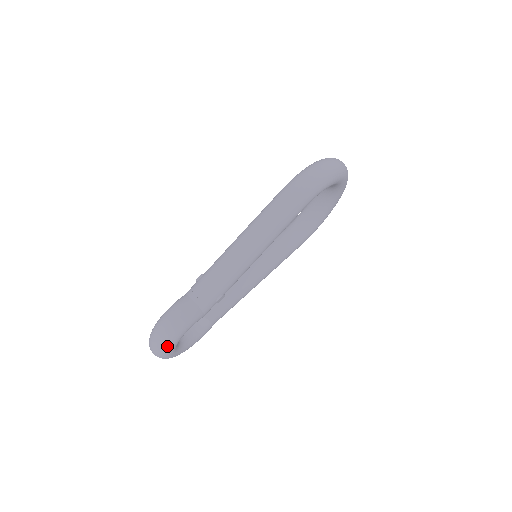
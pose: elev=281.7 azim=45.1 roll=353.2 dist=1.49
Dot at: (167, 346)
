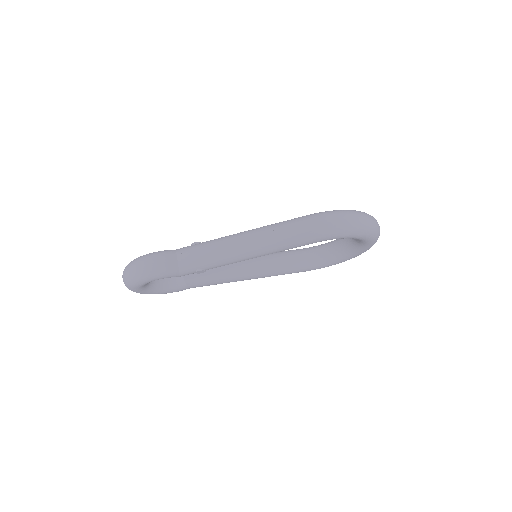
Dot at: (135, 281)
